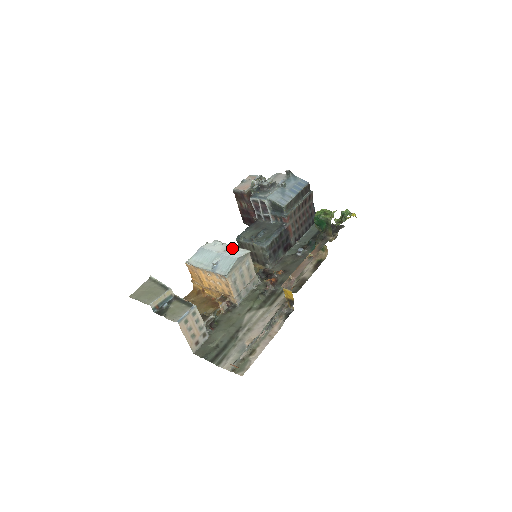
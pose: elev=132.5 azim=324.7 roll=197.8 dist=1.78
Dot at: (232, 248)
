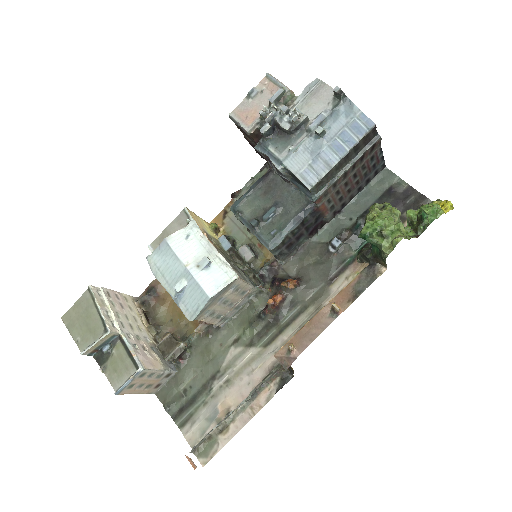
Dot at: (209, 261)
